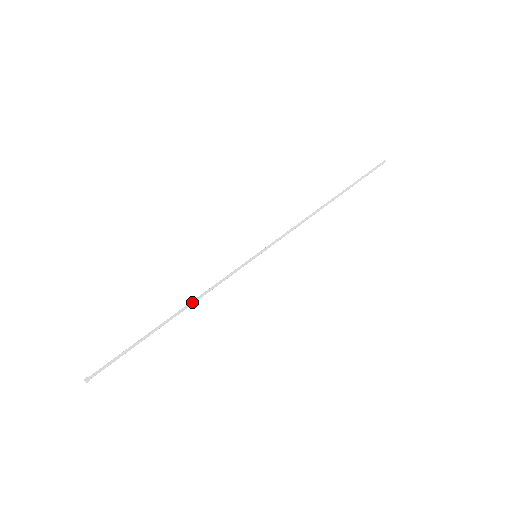
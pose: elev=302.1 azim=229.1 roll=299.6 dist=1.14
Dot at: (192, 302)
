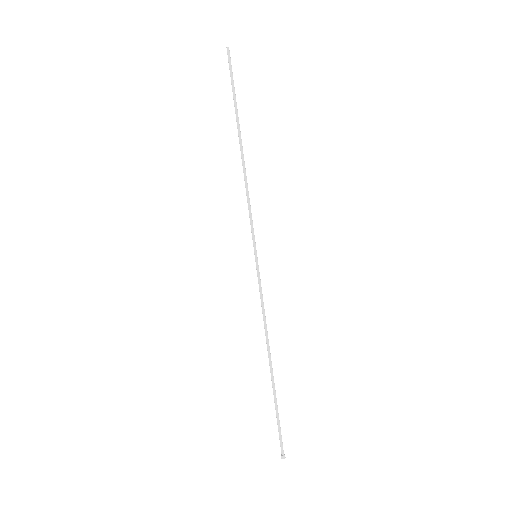
Dot at: (268, 340)
